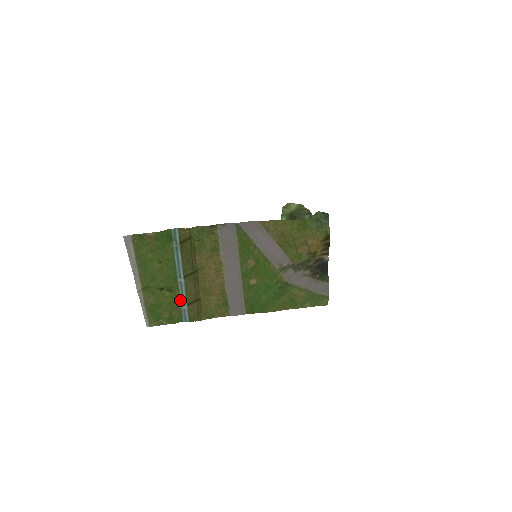
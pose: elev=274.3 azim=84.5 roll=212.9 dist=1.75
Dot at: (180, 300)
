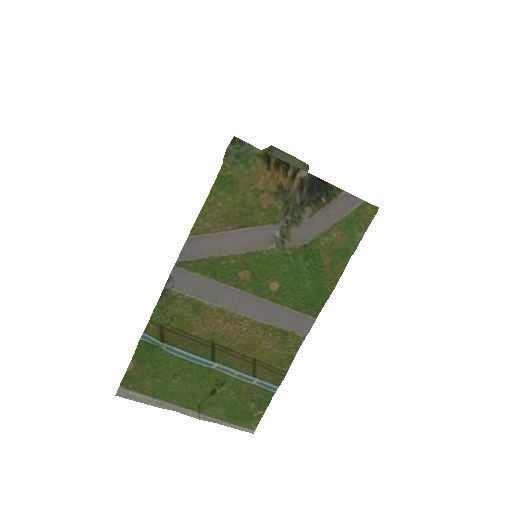
Dot at: (242, 381)
